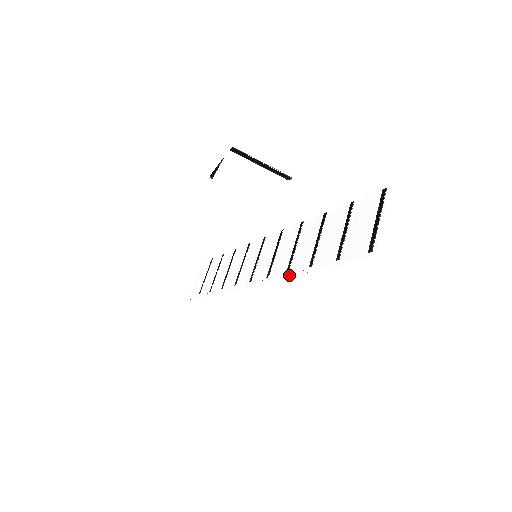
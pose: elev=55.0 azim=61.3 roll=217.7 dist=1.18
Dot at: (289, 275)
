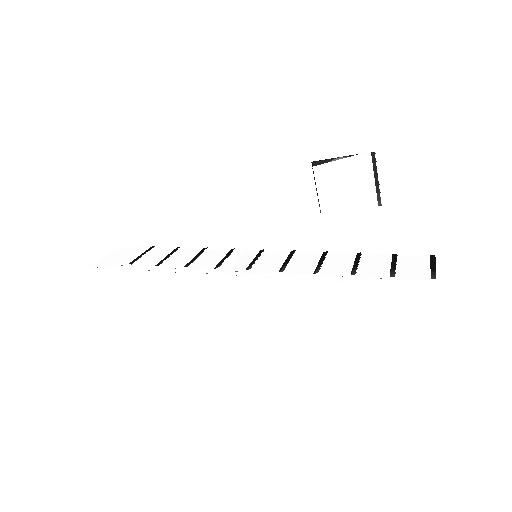
Dot at: (314, 277)
